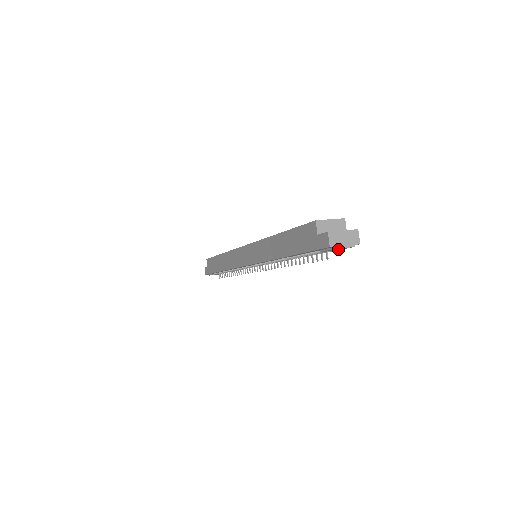
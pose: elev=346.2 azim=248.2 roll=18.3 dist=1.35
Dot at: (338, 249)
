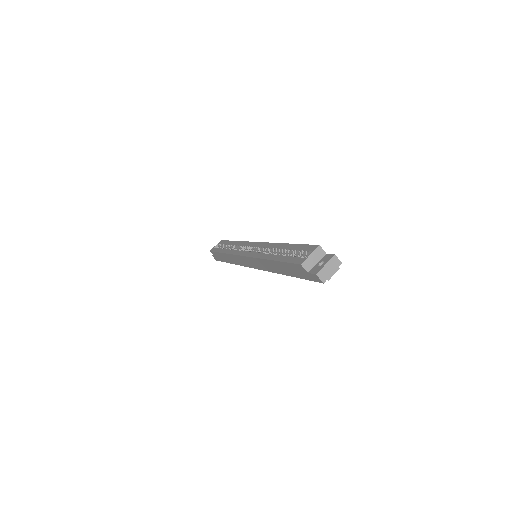
Dot at: occluded
